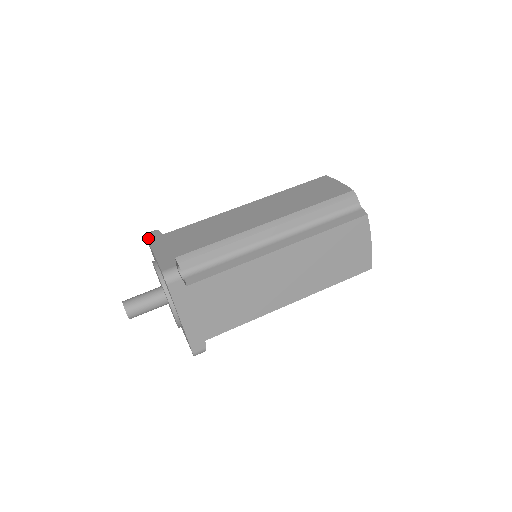
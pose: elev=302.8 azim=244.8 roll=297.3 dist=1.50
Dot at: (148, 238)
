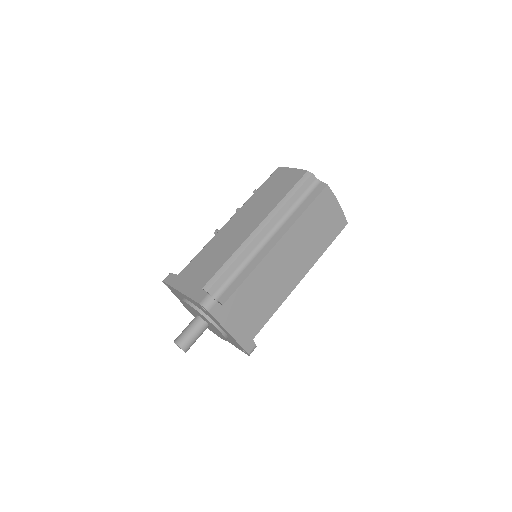
Dot at: (168, 283)
